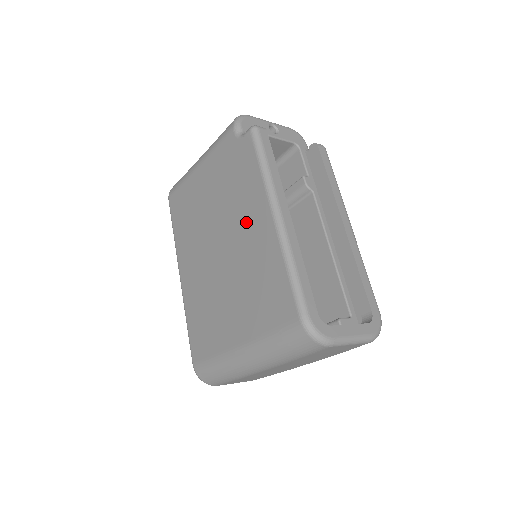
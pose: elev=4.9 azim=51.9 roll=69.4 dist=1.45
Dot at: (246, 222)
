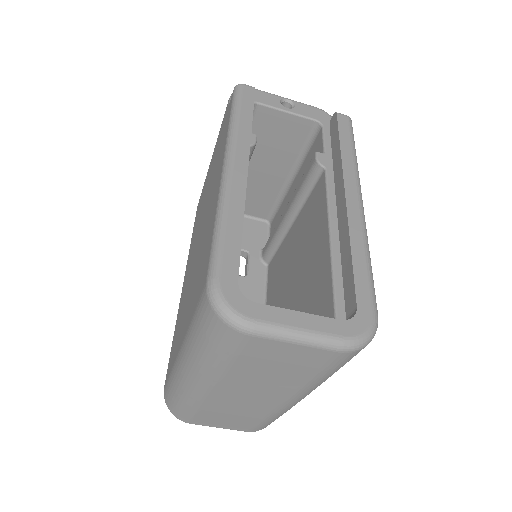
Dot at: (212, 191)
